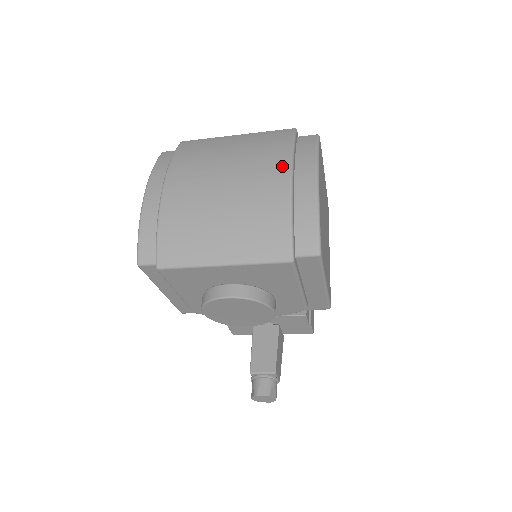
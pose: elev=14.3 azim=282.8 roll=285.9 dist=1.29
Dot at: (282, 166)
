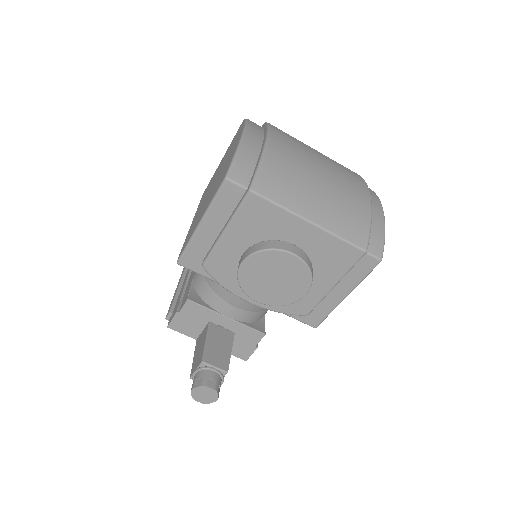
Dot at: (363, 185)
